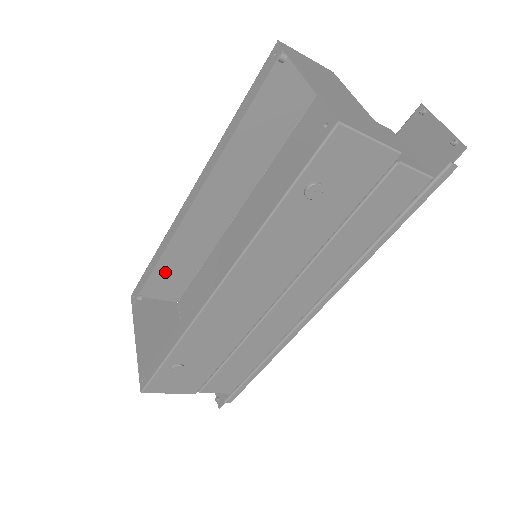
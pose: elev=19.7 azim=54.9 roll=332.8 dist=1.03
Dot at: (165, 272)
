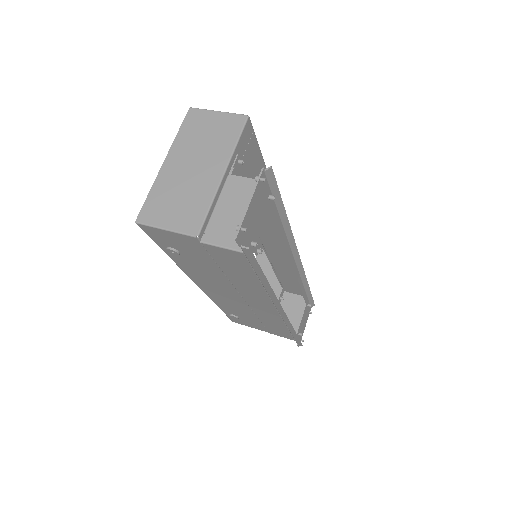
Dot at: occluded
